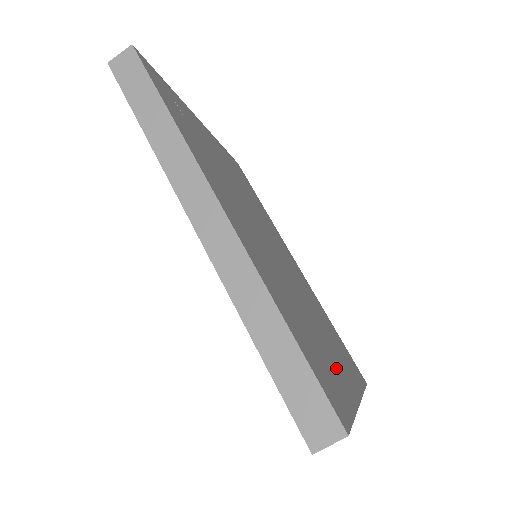
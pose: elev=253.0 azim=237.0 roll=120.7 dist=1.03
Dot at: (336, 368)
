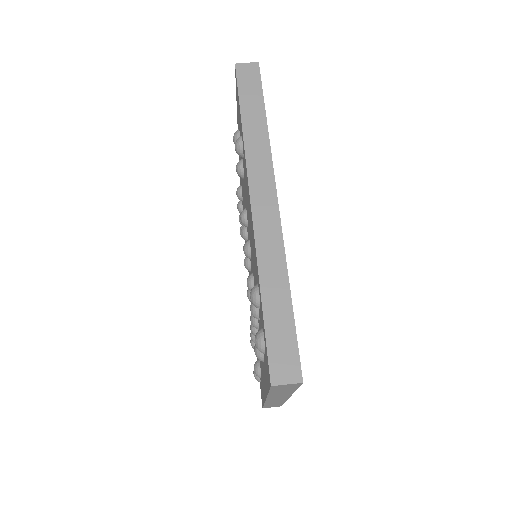
Dot at: occluded
